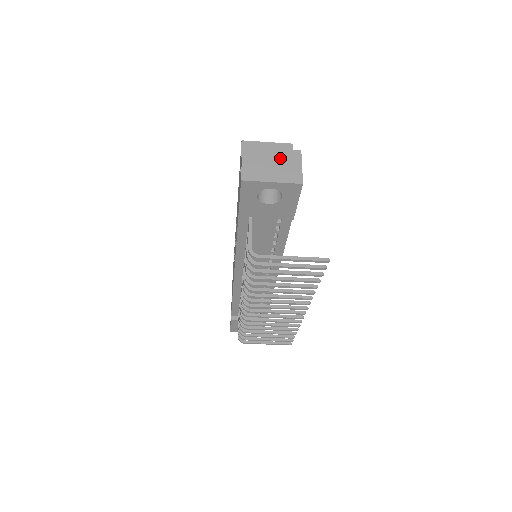
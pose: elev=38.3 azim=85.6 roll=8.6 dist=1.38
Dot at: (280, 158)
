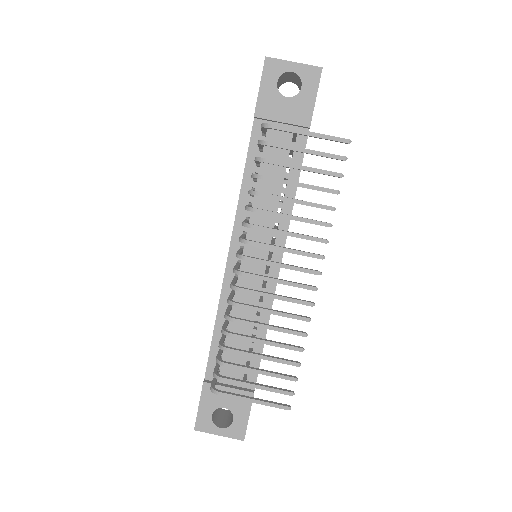
Dot at: occluded
